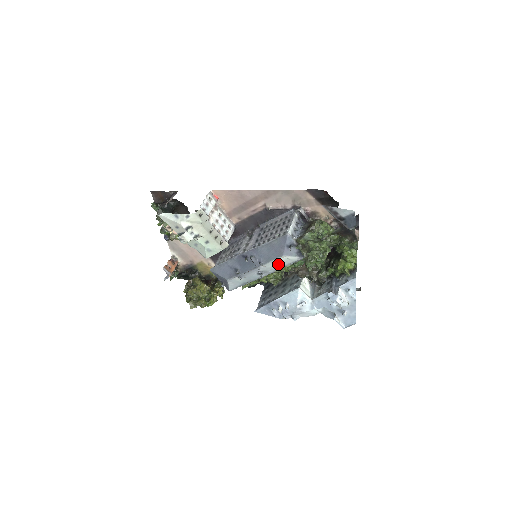
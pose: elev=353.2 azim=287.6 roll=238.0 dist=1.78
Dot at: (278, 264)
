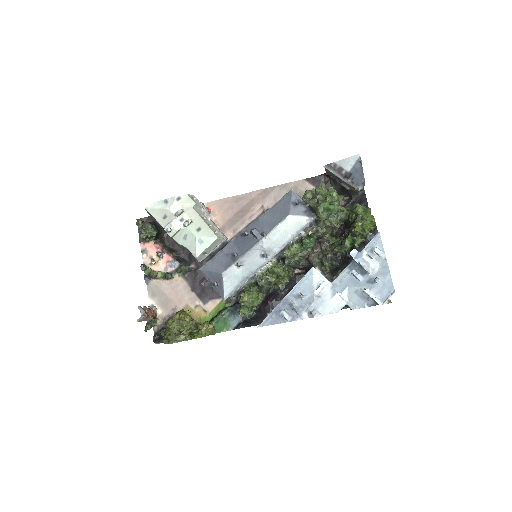
Dot at: (284, 233)
